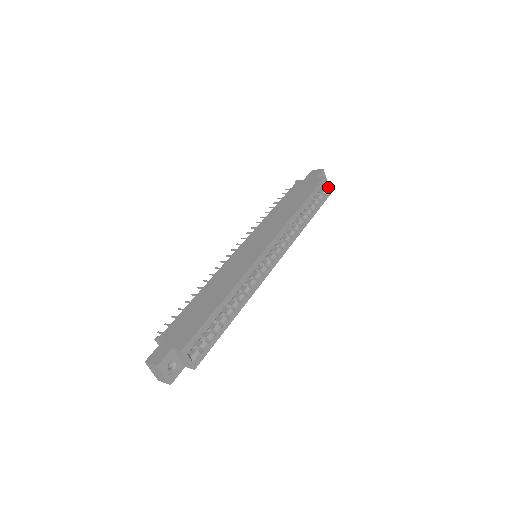
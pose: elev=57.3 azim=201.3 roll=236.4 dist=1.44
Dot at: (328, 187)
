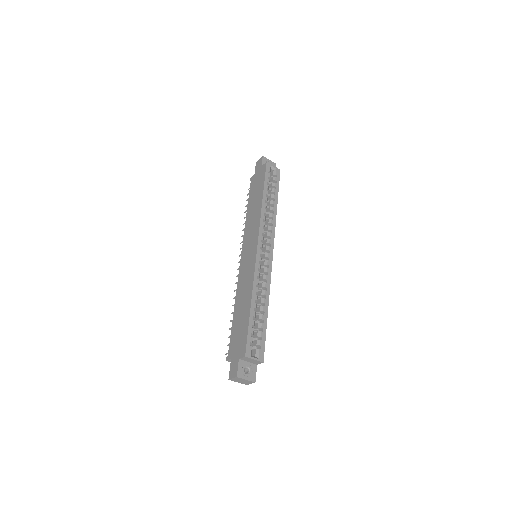
Dot at: (274, 167)
